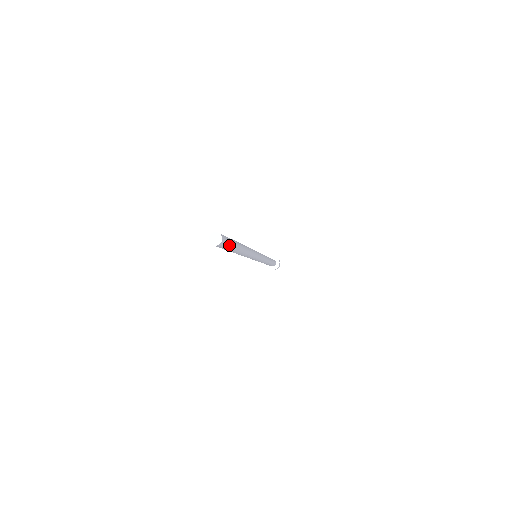
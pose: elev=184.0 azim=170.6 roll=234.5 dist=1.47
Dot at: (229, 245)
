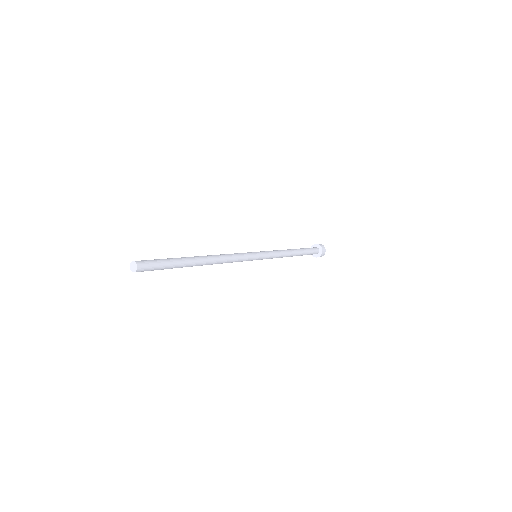
Dot at: (160, 264)
